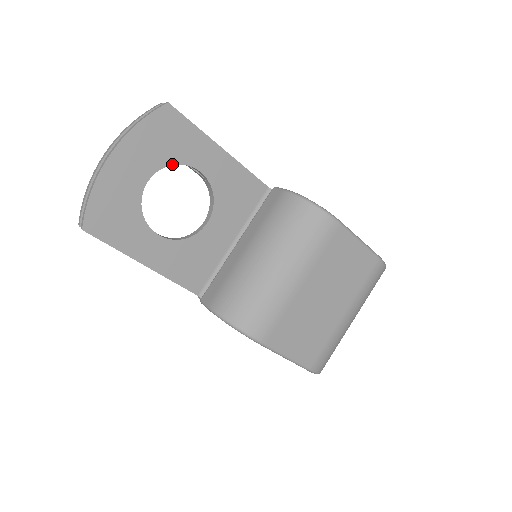
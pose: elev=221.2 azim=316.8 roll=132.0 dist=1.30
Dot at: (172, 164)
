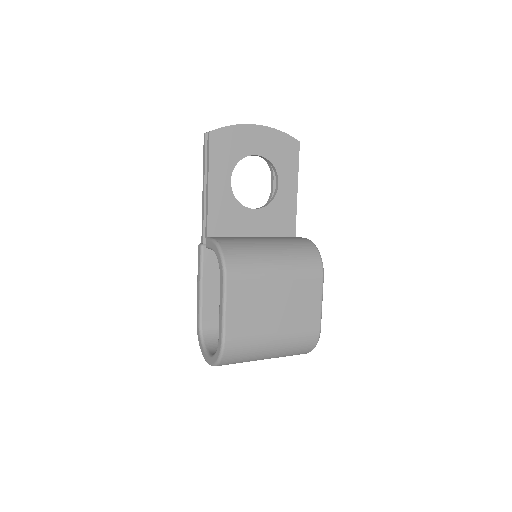
Dot at: (273, 164)
